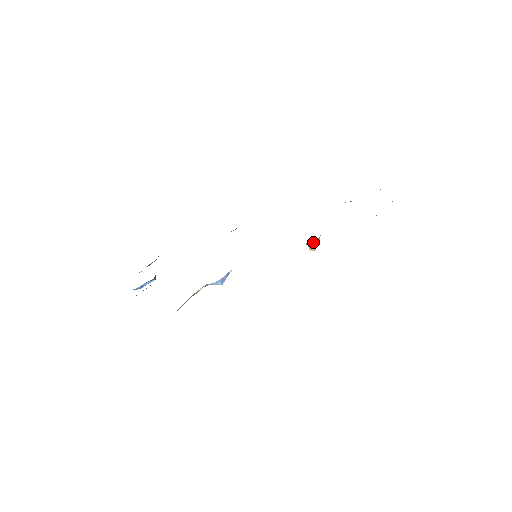
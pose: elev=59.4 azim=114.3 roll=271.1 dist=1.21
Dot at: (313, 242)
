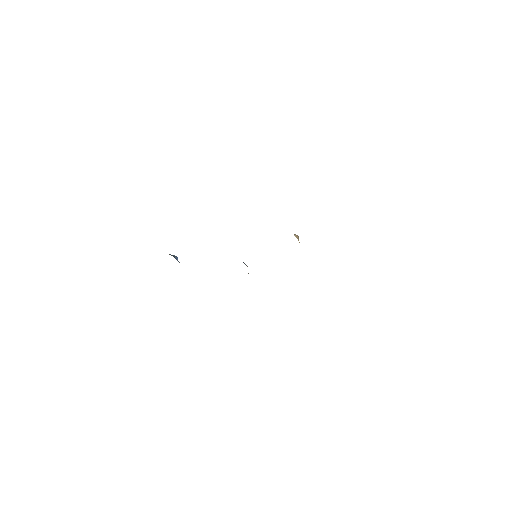
Dot at: occluded
